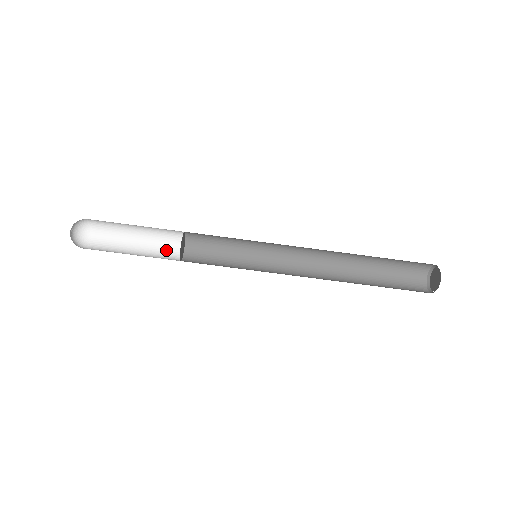
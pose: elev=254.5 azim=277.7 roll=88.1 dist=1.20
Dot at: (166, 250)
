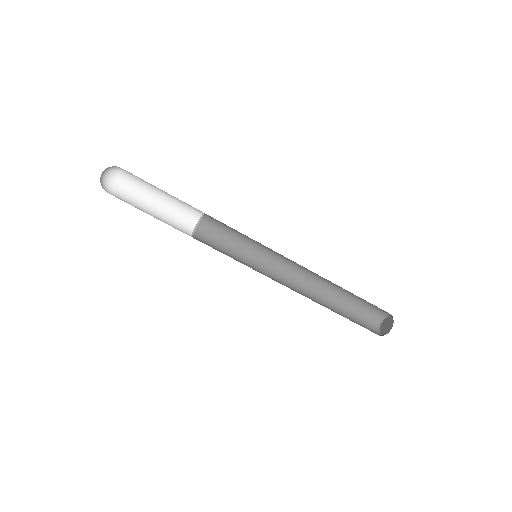
Dot at: (184, 212)
